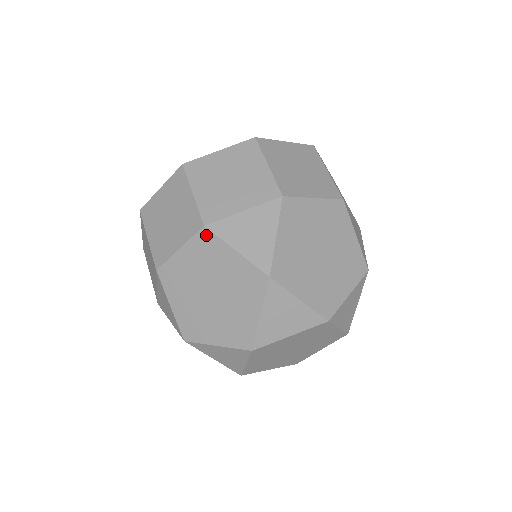
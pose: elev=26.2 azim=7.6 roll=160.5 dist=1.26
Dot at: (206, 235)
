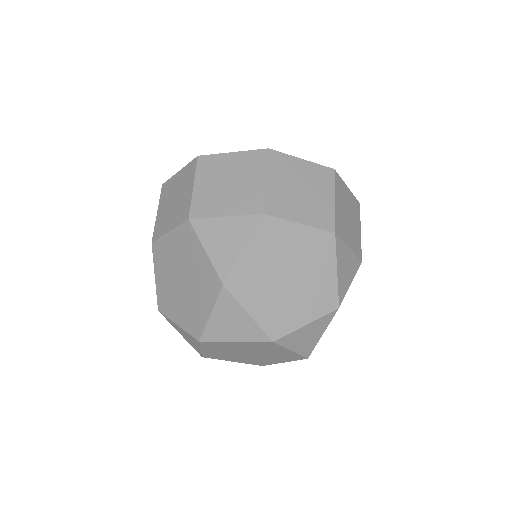
Dot at: (188, 228)
